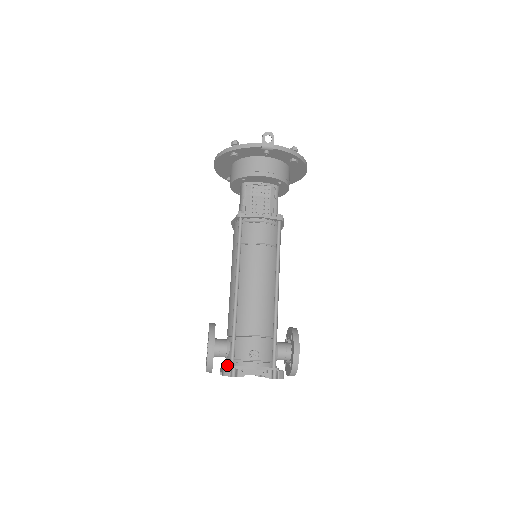
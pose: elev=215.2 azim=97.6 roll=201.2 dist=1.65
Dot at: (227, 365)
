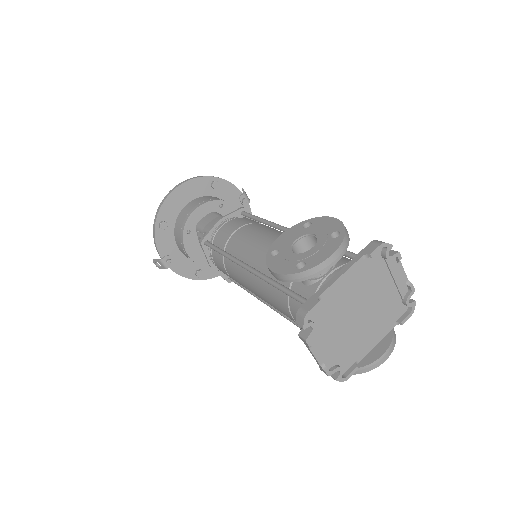
Dot at: occluded
